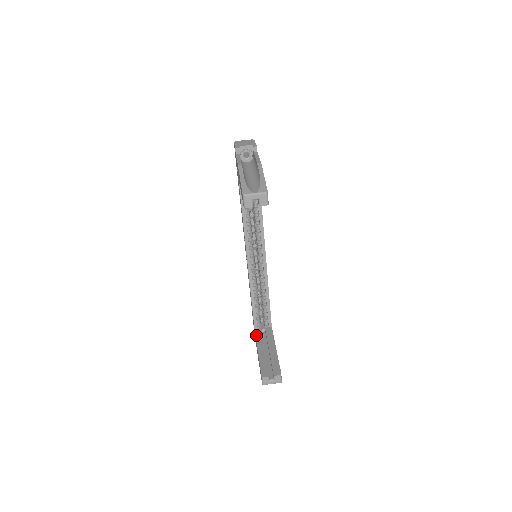
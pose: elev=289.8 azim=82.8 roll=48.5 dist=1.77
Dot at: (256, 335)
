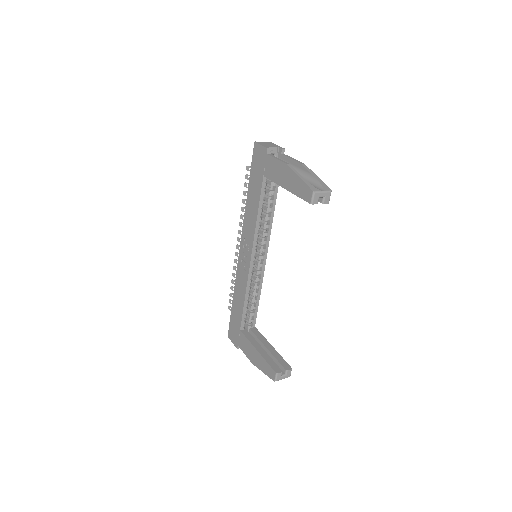
Dot at: (246, 336)
